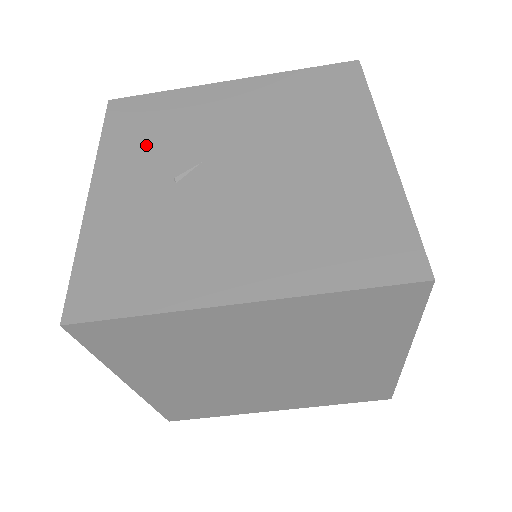
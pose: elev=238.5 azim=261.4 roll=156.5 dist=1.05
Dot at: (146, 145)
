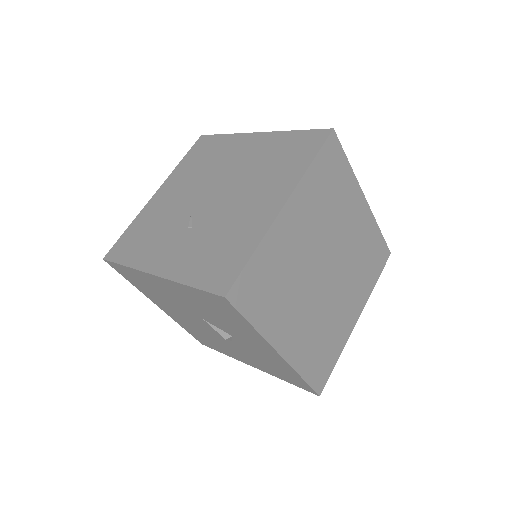
Dot at: (154, 240)
